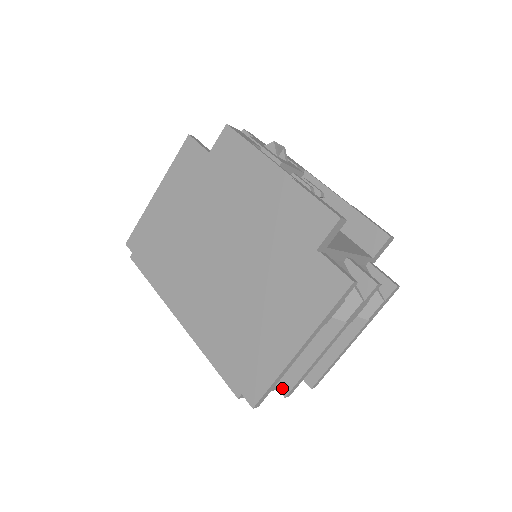
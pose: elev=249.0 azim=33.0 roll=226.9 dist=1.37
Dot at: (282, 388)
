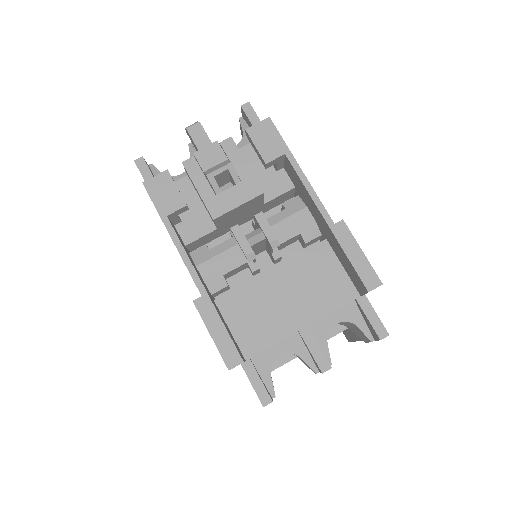
Dot at: occluded
